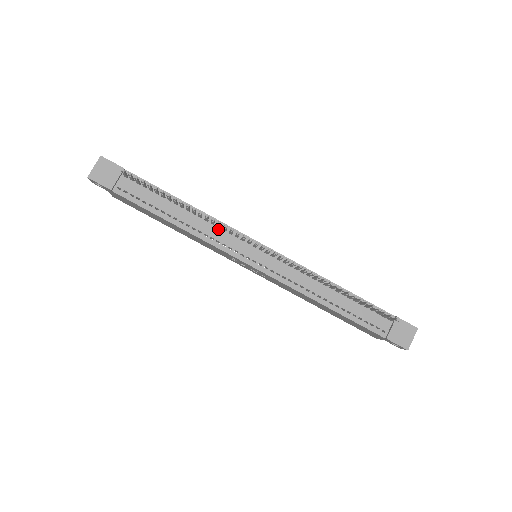
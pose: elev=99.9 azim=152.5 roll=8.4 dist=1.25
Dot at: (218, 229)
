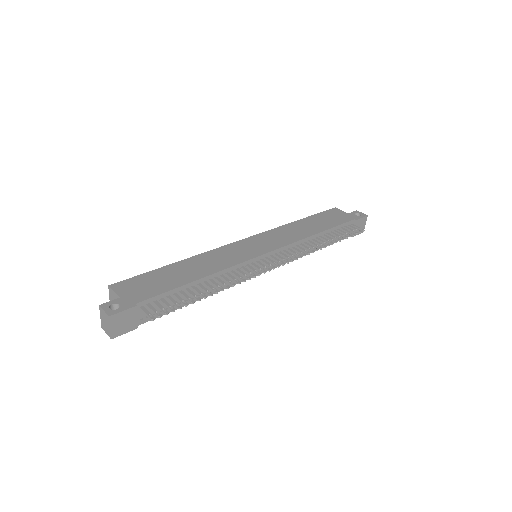
Dot at: (232, 273)
